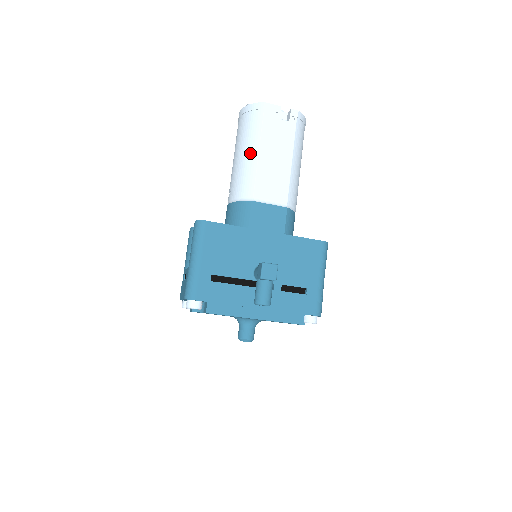
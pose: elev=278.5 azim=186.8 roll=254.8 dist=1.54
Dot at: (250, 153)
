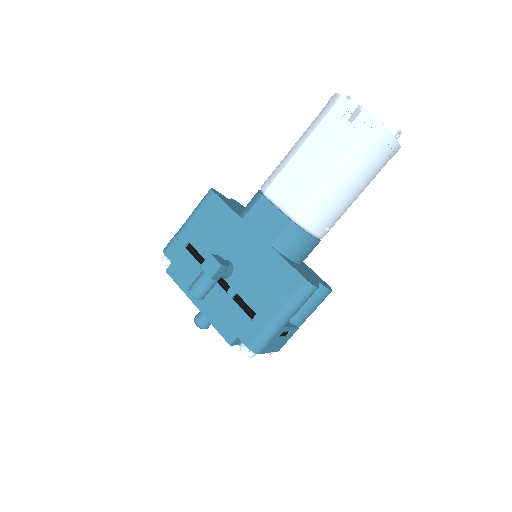
Dot at: (295, 146)
